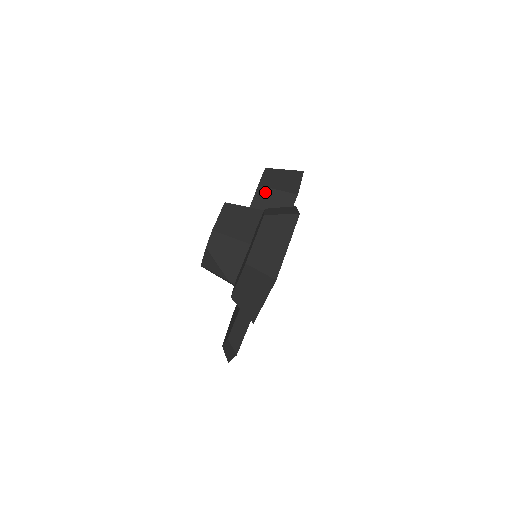
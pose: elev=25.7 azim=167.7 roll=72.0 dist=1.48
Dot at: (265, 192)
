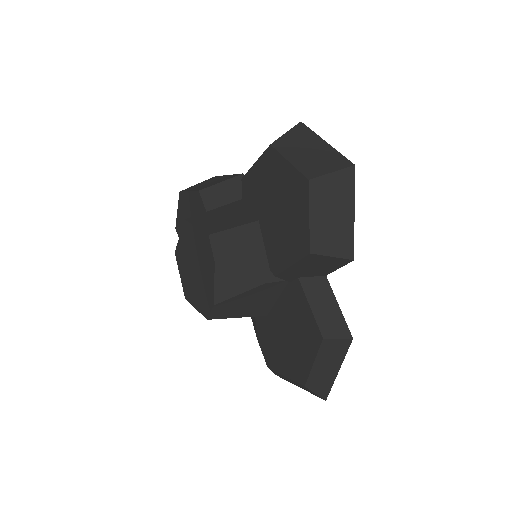
Dot at: (211, 192)
